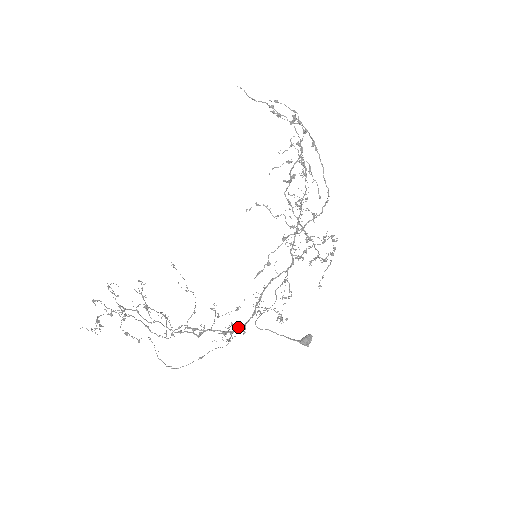
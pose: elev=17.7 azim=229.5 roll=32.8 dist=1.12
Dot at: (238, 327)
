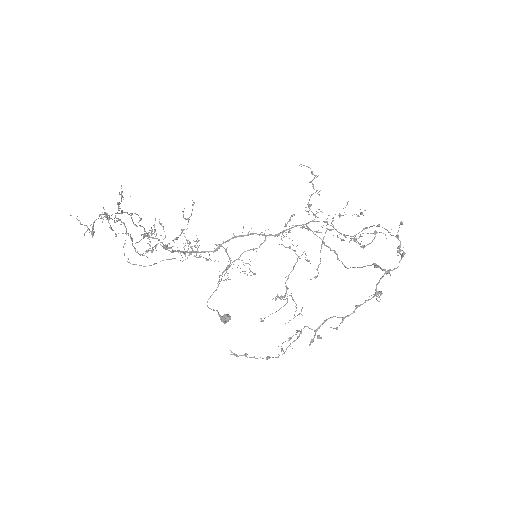
Dot at: (197, 252)
